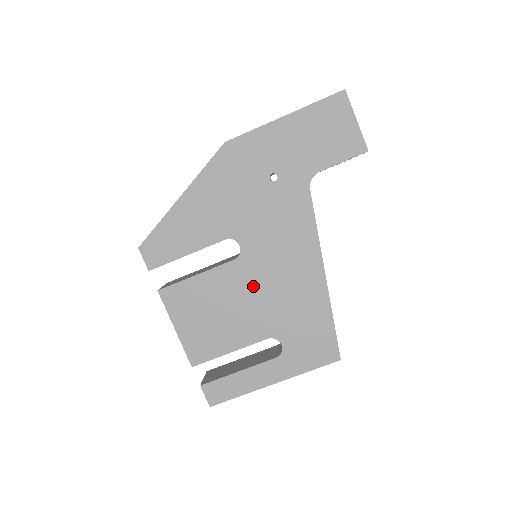
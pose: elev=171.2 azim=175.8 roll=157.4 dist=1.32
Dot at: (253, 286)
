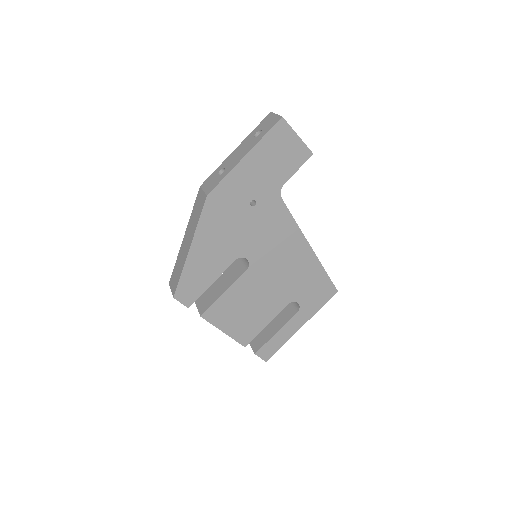
Dot at: (266, 279)
